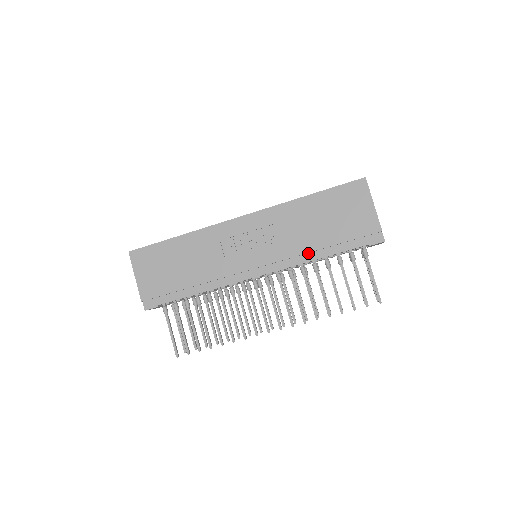
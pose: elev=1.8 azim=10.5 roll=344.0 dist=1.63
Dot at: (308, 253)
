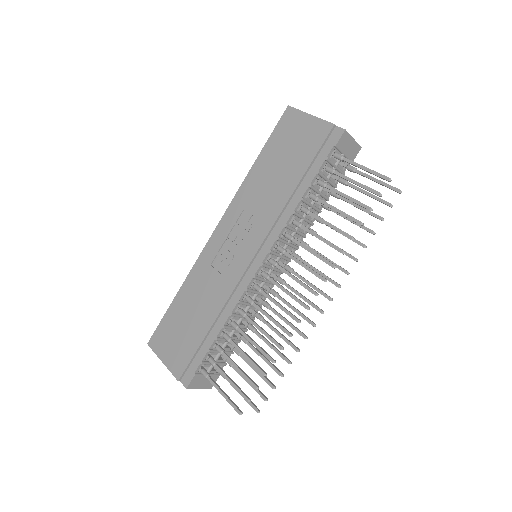
Dot at: (288, 204)
